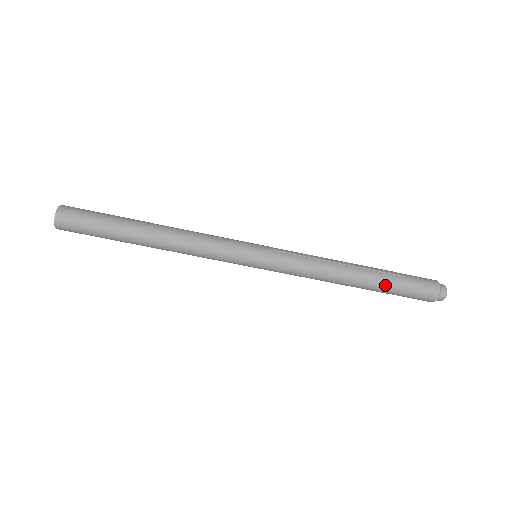
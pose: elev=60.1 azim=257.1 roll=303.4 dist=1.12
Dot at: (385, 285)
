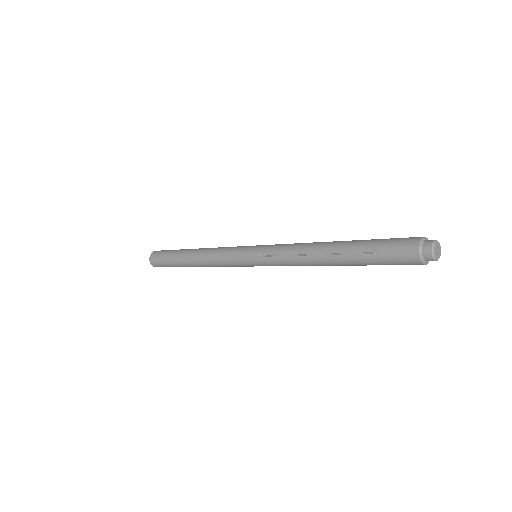
Dot at: (360, 265)
